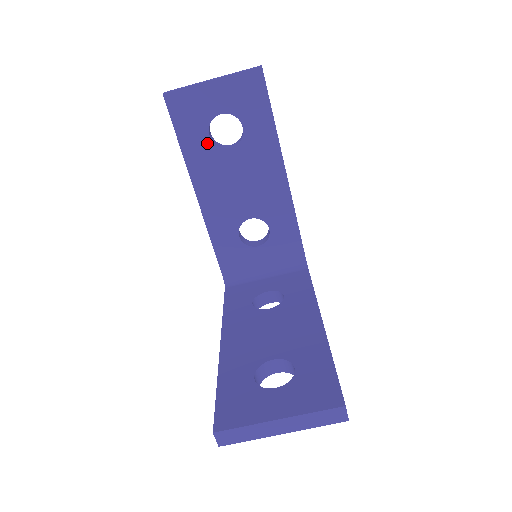
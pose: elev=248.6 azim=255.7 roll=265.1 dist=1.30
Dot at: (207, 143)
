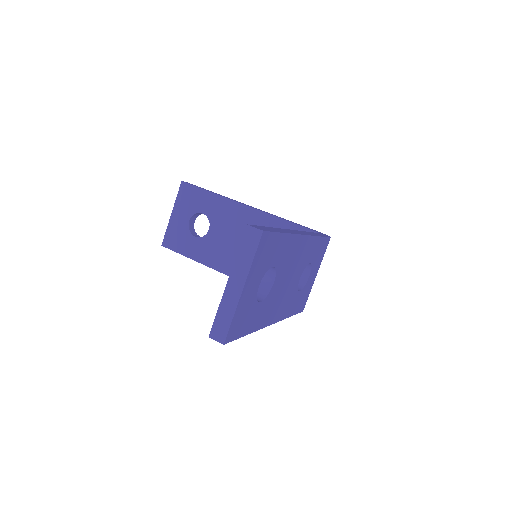
Dot at: (198, 241)
